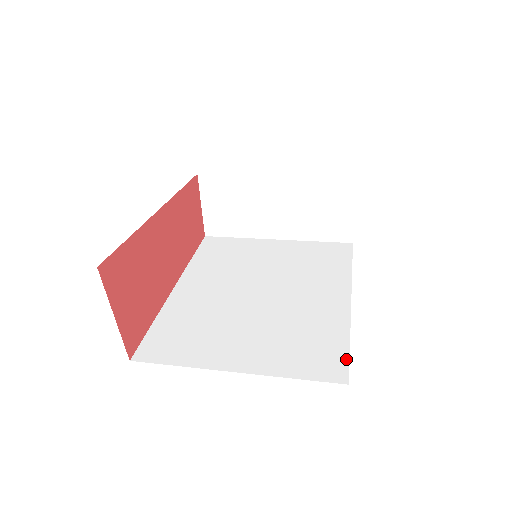
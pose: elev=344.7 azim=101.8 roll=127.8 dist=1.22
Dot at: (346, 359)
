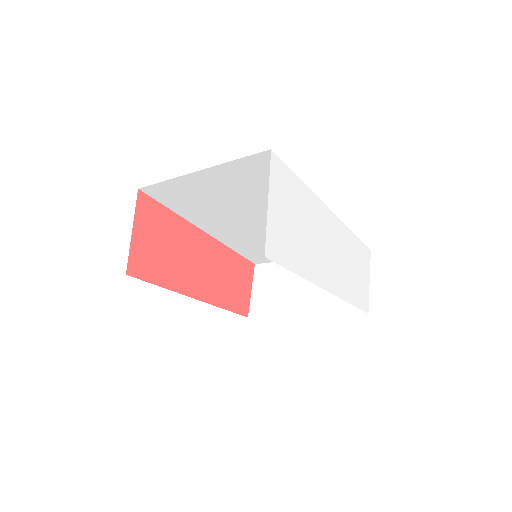
Dot at: occluded
